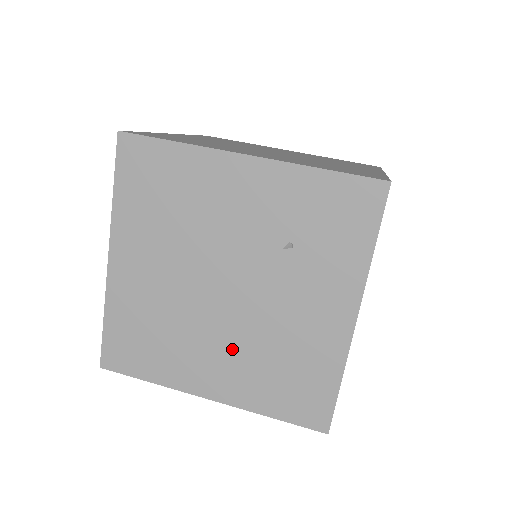
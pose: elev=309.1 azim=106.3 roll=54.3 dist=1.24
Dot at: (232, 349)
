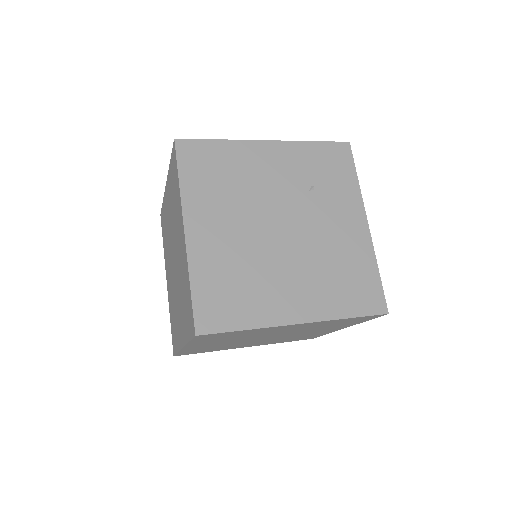
Dot at: (302, 273)
